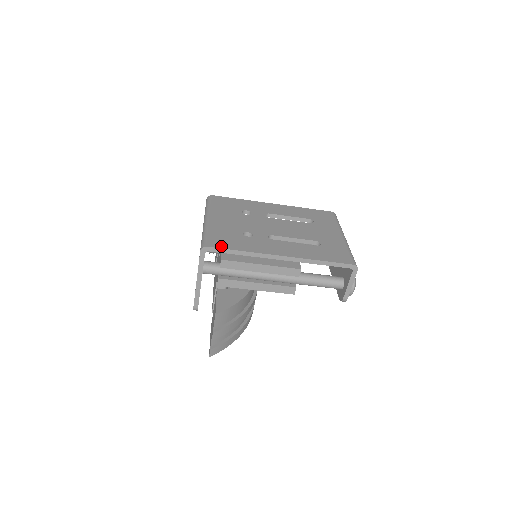
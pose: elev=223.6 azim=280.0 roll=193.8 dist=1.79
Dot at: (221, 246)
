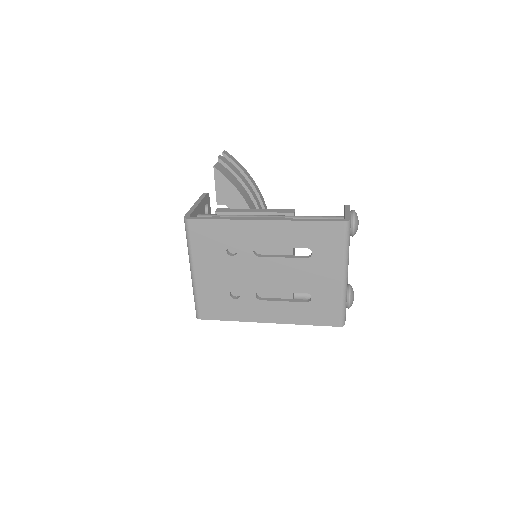
Dot at: (212, 317)
